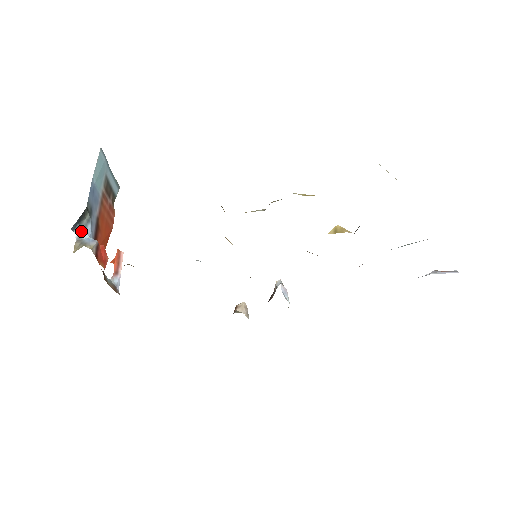
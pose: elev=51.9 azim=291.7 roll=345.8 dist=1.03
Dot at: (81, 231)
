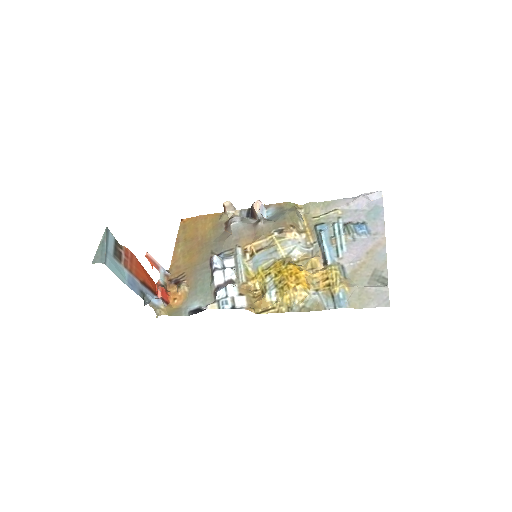
Dot at: (148, 302)
